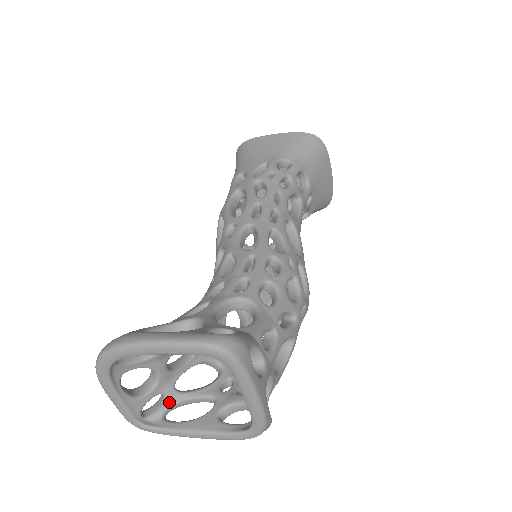
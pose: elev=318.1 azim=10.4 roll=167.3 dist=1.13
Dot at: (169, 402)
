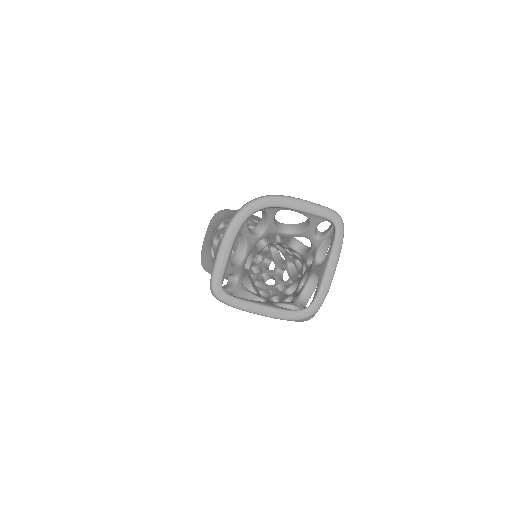
Dot at: (237, 286)
